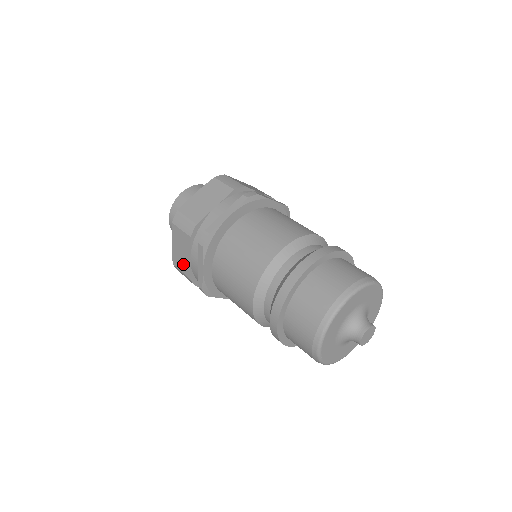
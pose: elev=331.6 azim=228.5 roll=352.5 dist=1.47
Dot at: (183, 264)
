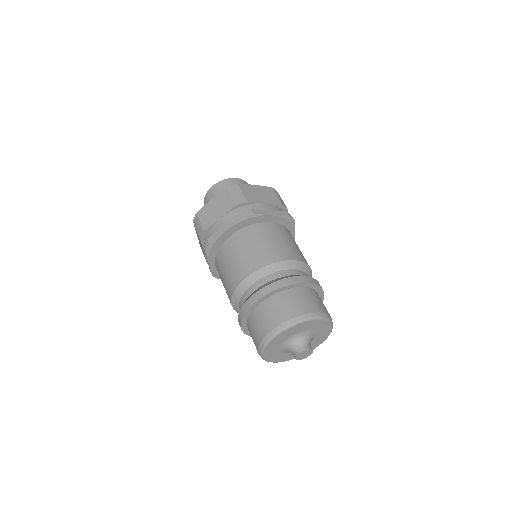
Dot at: occluded
